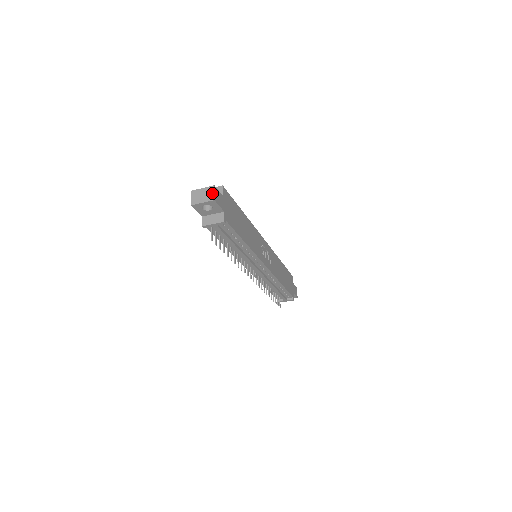
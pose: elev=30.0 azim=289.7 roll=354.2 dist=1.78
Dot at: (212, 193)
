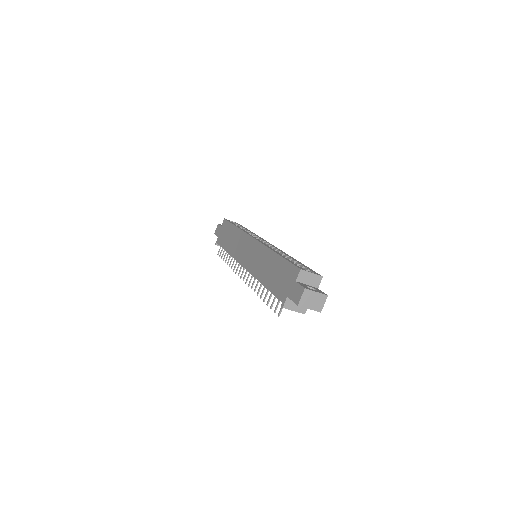
Dot at: (322, 304)
